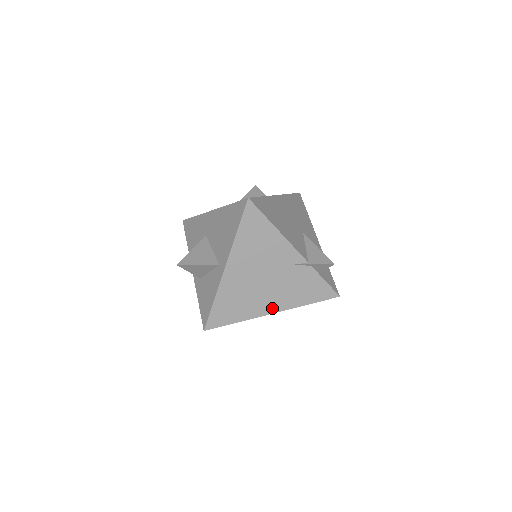
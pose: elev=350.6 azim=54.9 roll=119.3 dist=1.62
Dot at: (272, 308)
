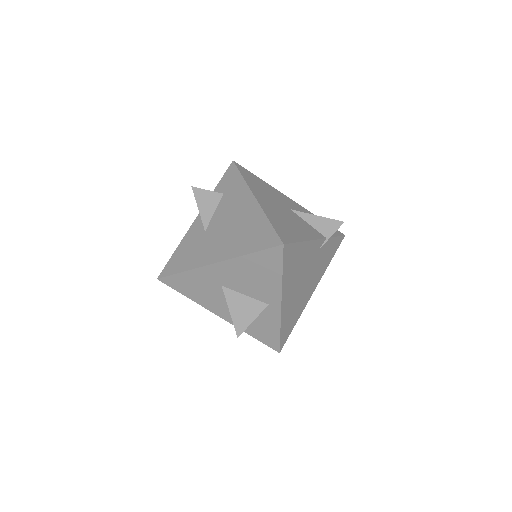
Dot at: (312, 290)
